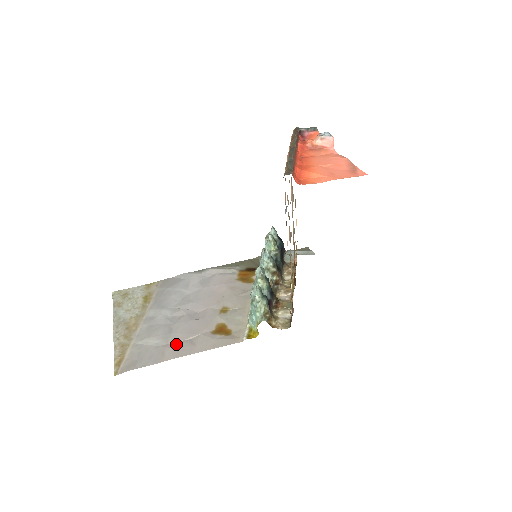
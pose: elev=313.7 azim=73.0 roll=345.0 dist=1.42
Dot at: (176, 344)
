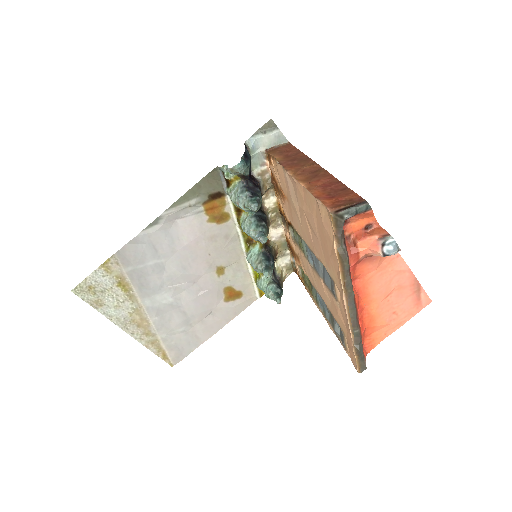
Dot at: (201, 325)
